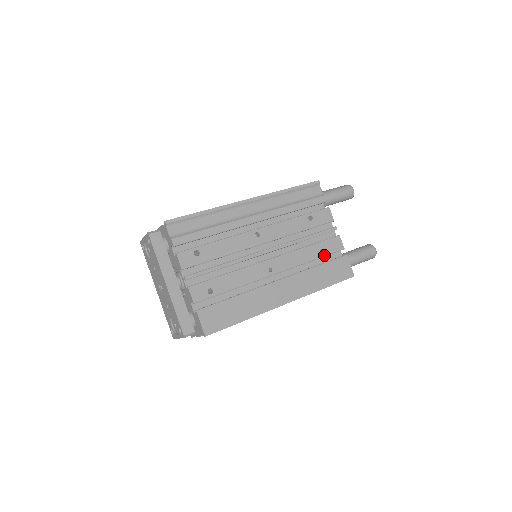
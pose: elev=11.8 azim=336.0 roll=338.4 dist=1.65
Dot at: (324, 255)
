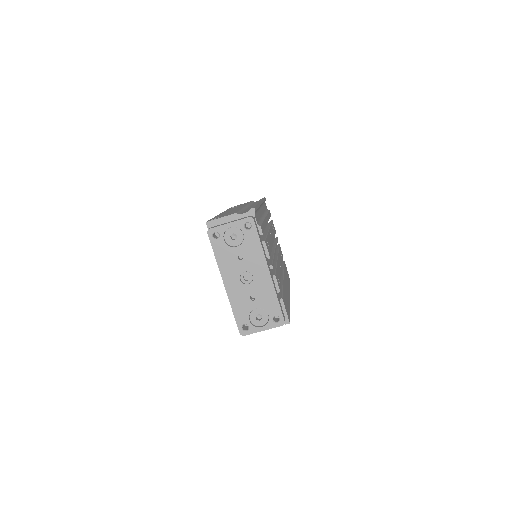
Dot at: (282, 259)
